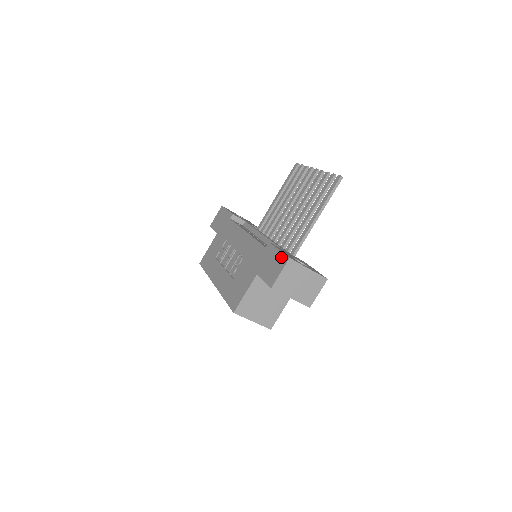
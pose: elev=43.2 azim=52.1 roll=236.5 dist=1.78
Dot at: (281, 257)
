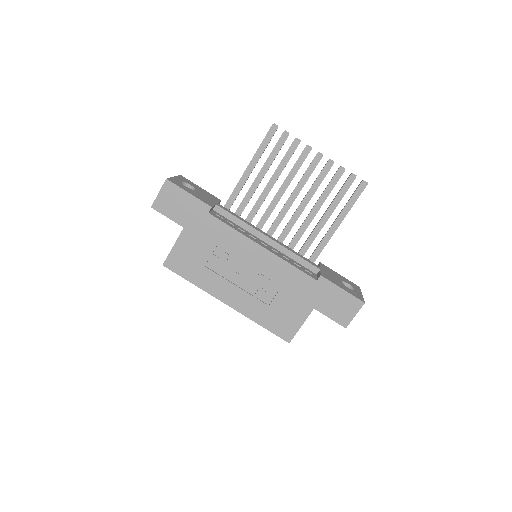
Dot at: (351, 299)
